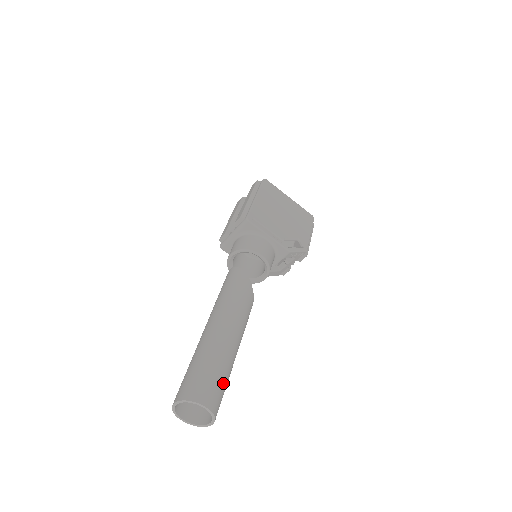
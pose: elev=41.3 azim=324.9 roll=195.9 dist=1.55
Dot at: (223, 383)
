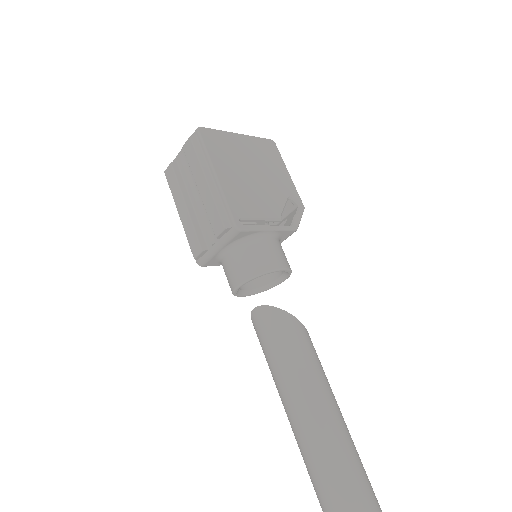
Dot at: (370, 484)
